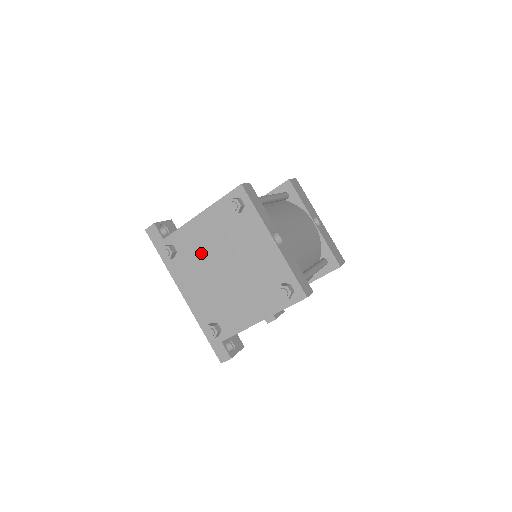
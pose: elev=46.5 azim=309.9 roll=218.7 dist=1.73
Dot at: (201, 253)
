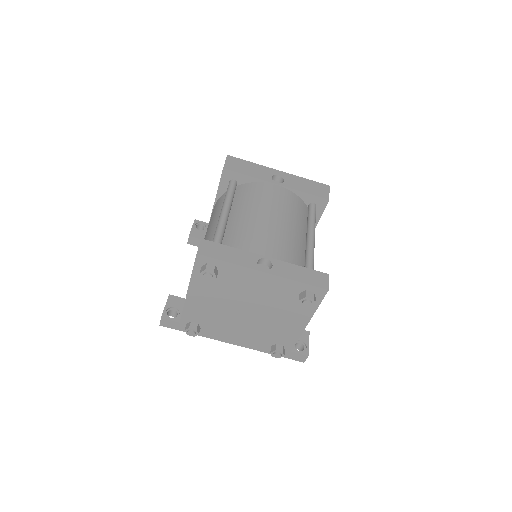
Dot at: (217, 314)
